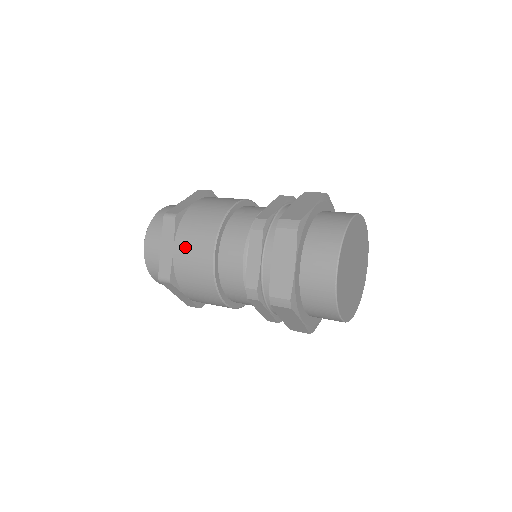
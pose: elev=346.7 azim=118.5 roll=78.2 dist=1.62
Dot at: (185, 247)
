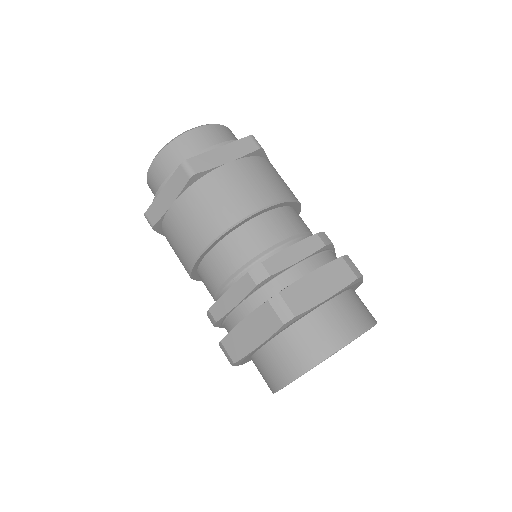
Dot at: occluded
